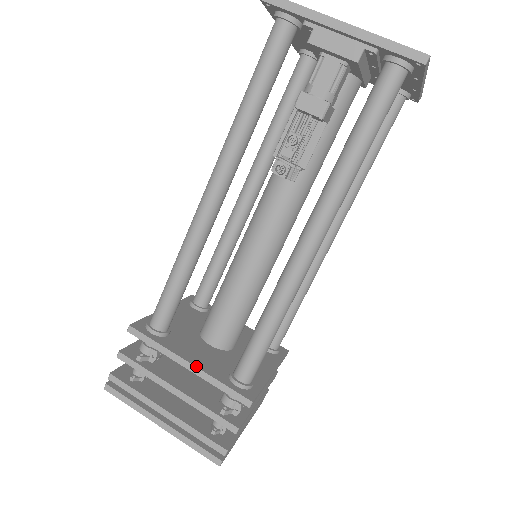
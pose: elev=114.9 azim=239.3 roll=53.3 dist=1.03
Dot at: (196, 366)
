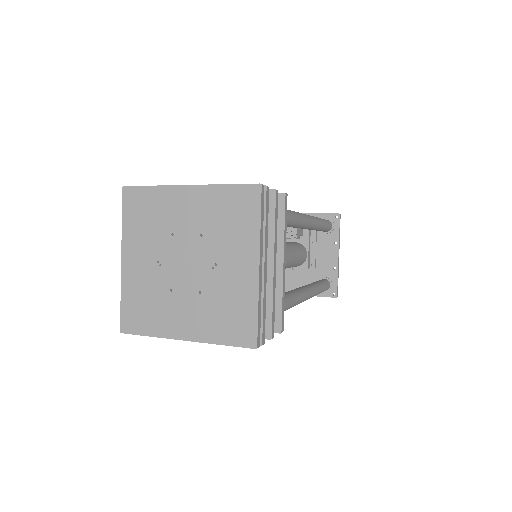
Dot at: occluded
